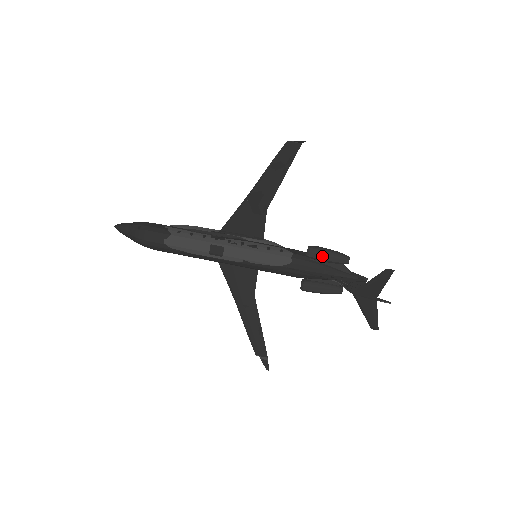
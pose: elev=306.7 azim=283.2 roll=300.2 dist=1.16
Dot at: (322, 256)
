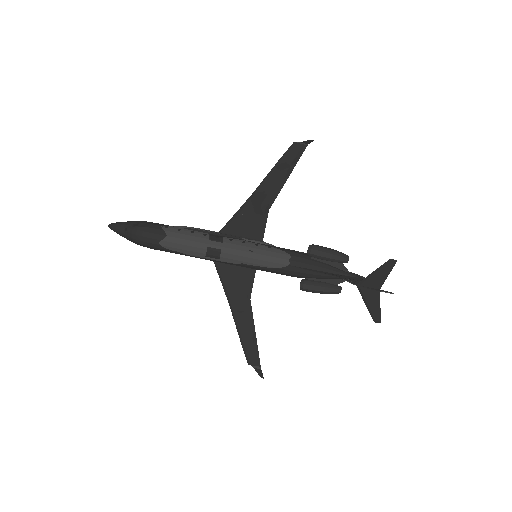
Dot at: (323, 253)
